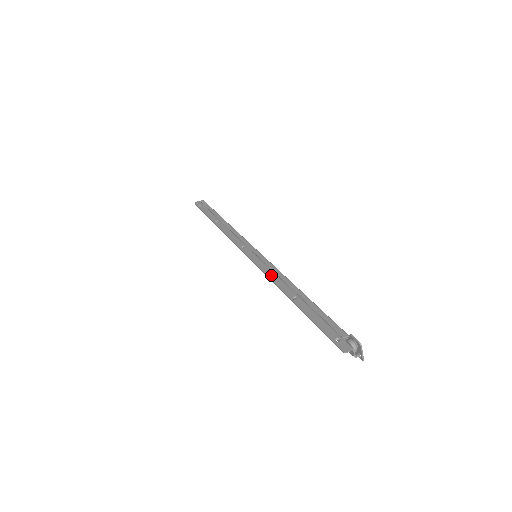
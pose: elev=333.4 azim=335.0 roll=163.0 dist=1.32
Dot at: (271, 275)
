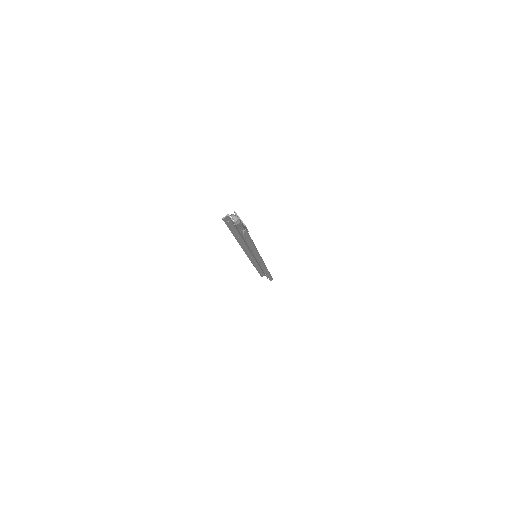
Dot at: (243, 246)
